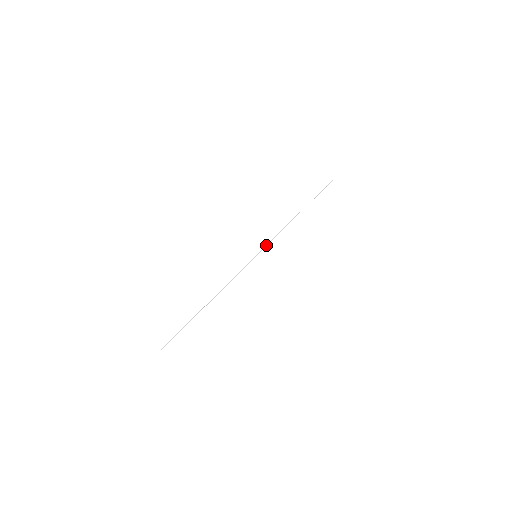
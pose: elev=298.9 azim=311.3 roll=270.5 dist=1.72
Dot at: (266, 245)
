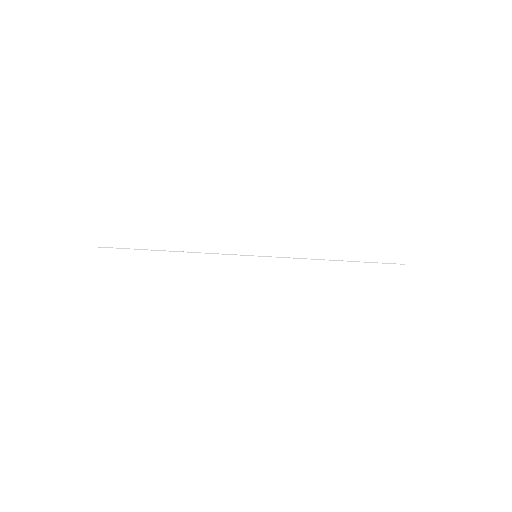
Dot at: occluded
